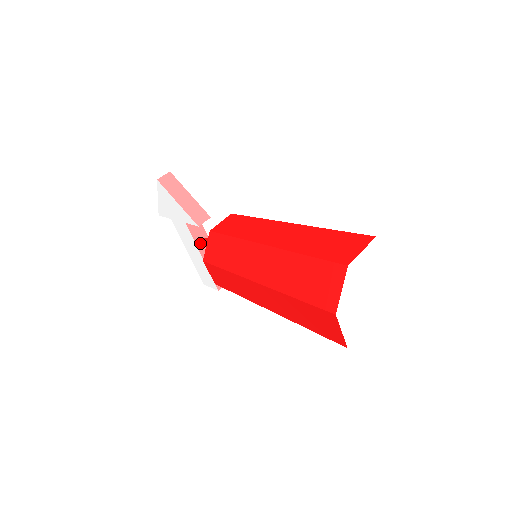
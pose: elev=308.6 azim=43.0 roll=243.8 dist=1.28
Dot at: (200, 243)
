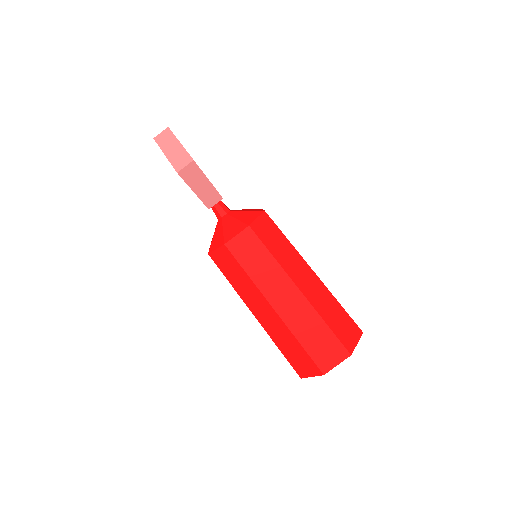
Dot at: occluded
